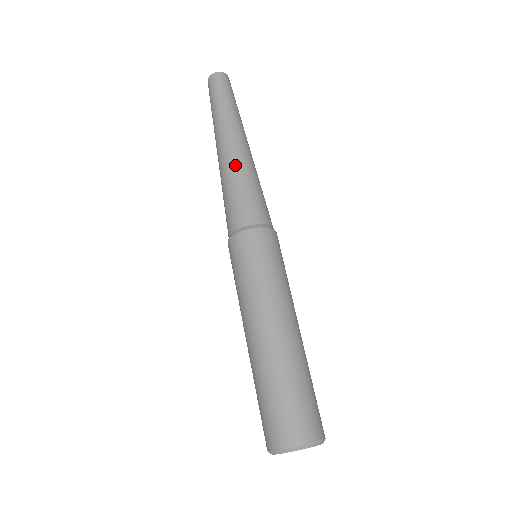
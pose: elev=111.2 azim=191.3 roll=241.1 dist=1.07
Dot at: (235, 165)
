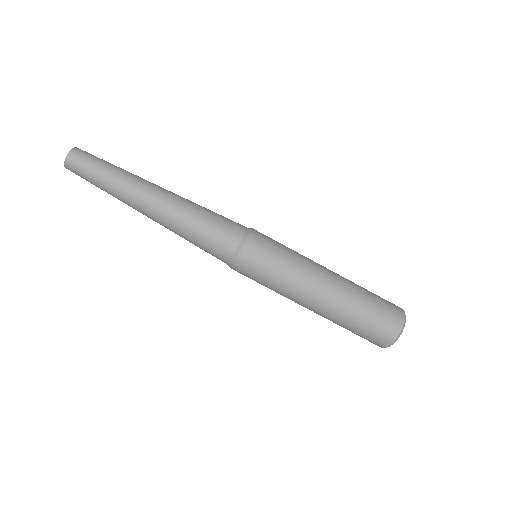
Dot at: (181, 209)
